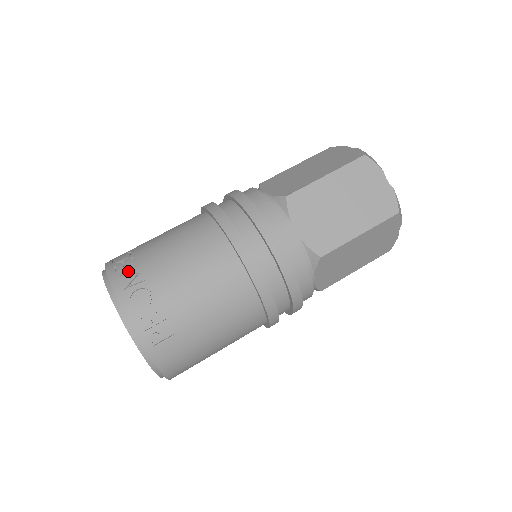
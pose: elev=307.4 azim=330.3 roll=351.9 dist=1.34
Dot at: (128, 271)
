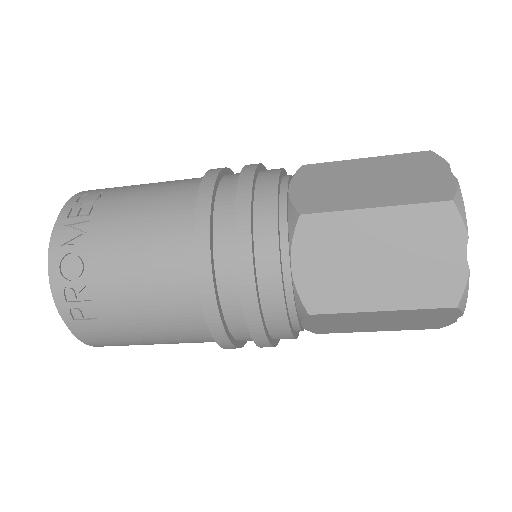
Dot at: (78, 223)
